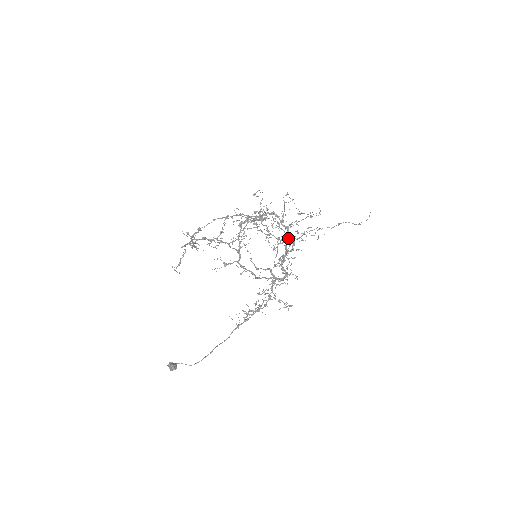
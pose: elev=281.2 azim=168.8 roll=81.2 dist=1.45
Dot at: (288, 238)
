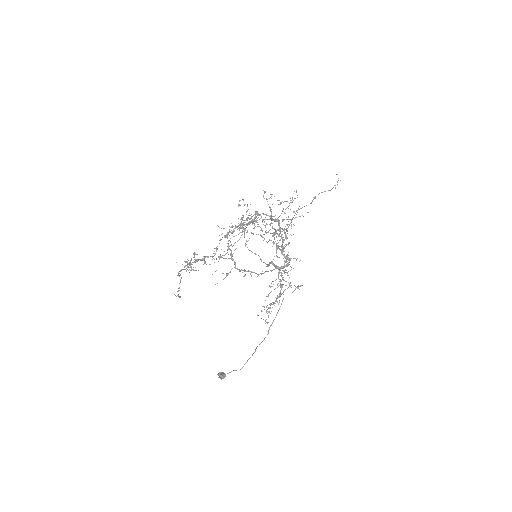
Dot at: (277, 229)
